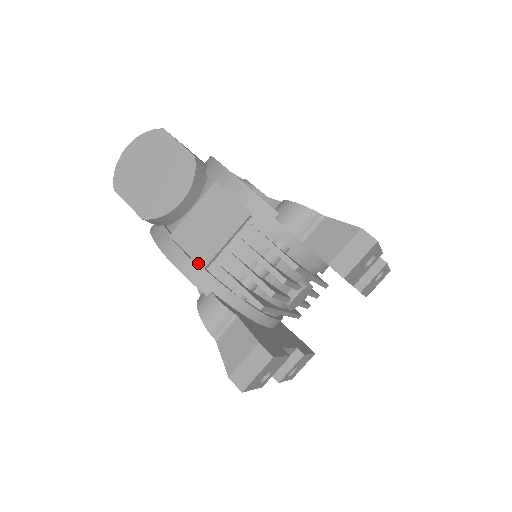
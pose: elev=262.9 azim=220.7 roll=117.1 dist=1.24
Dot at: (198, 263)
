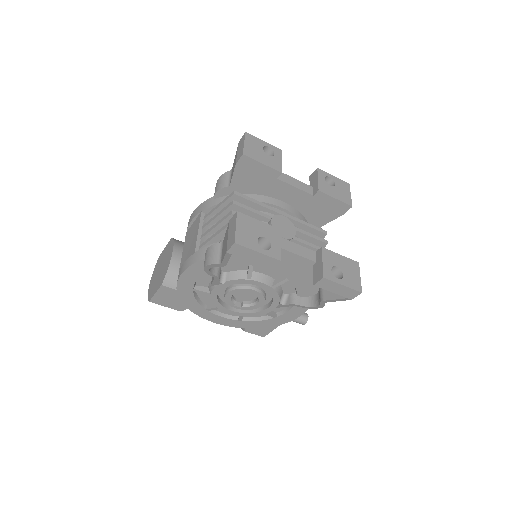
Dot at: (192, 256)
